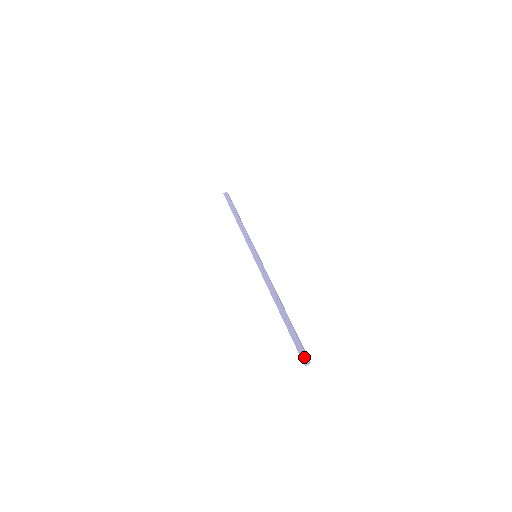
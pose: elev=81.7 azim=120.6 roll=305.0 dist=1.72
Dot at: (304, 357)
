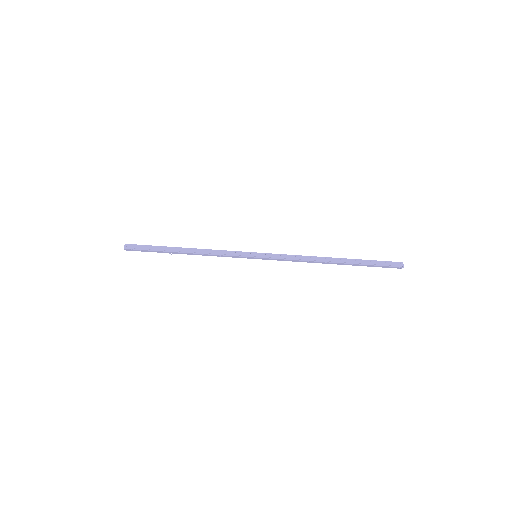
Dot at: (401, 264)
